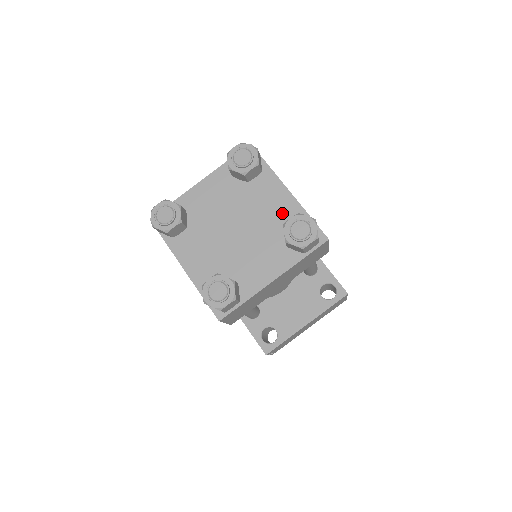
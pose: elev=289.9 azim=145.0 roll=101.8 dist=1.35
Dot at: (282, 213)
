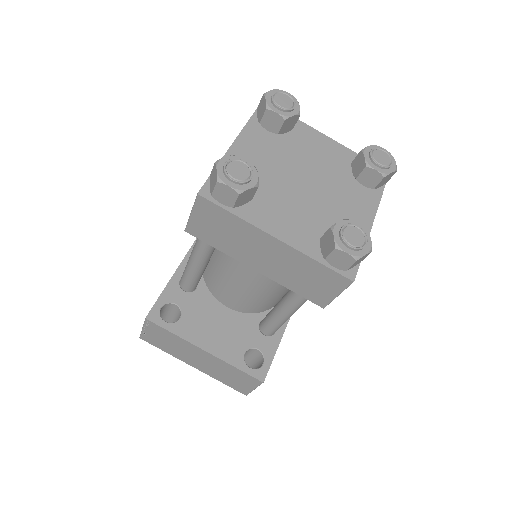
Dot at: occluded
